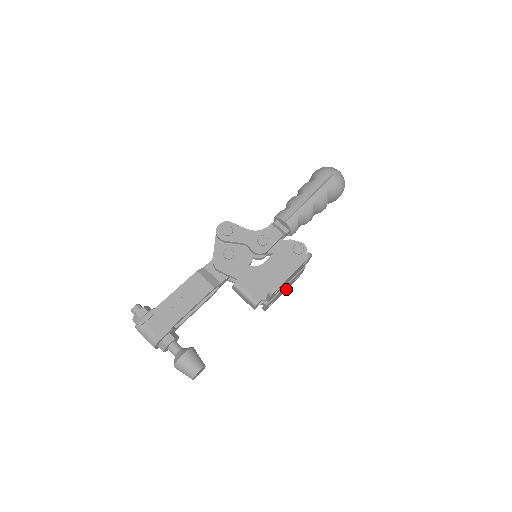
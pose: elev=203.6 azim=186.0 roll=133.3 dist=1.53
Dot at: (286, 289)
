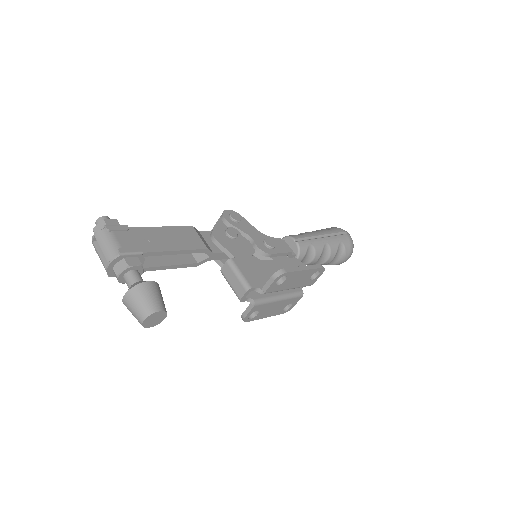
Dot at: (271, 314)
